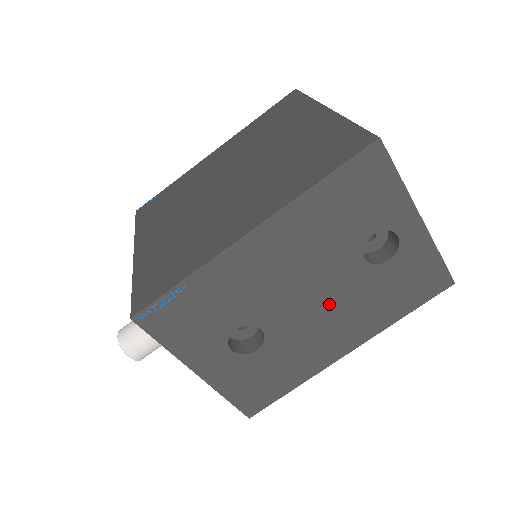
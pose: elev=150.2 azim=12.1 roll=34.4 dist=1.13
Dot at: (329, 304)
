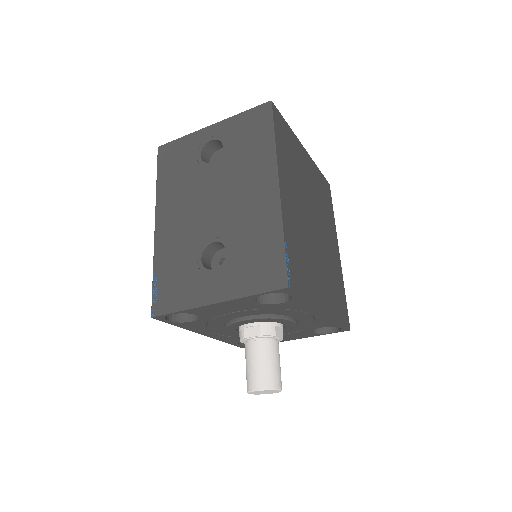
Dot at: (226, 191)
